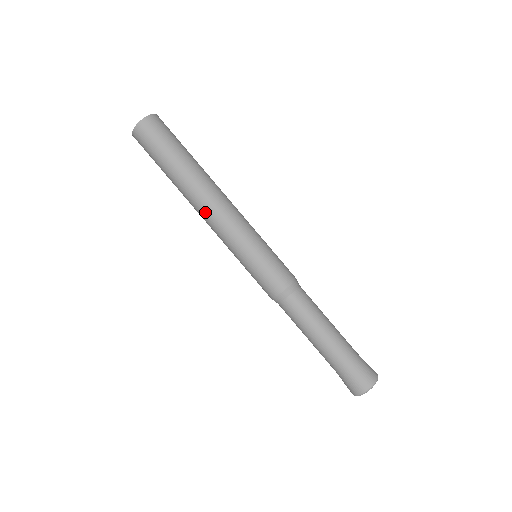
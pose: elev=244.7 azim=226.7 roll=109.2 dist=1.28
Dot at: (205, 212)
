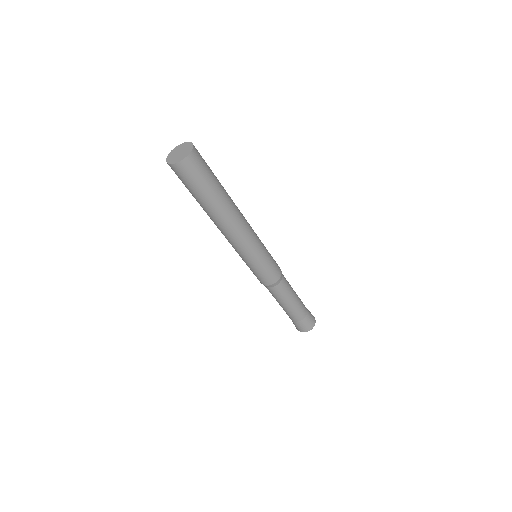
Dot at: (225, 233)
